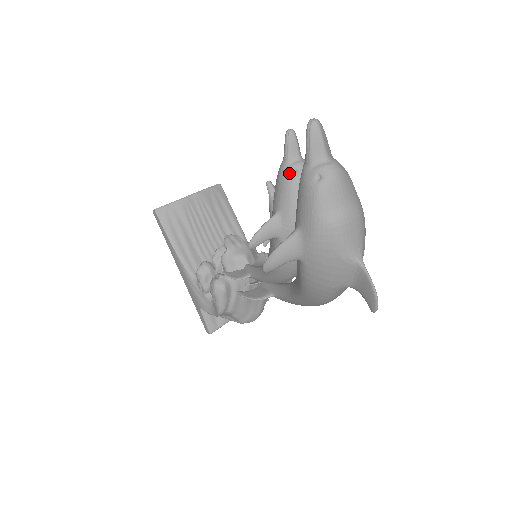
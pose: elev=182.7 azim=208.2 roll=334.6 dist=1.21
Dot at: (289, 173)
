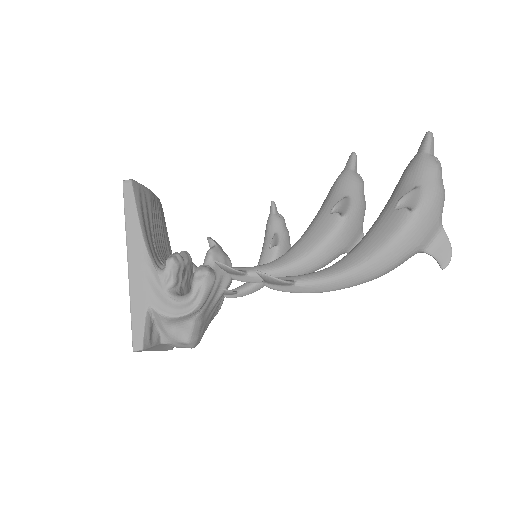
Dot at: (357, 176)
